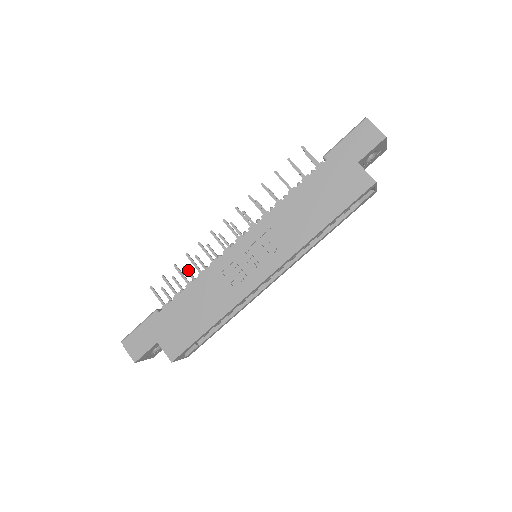
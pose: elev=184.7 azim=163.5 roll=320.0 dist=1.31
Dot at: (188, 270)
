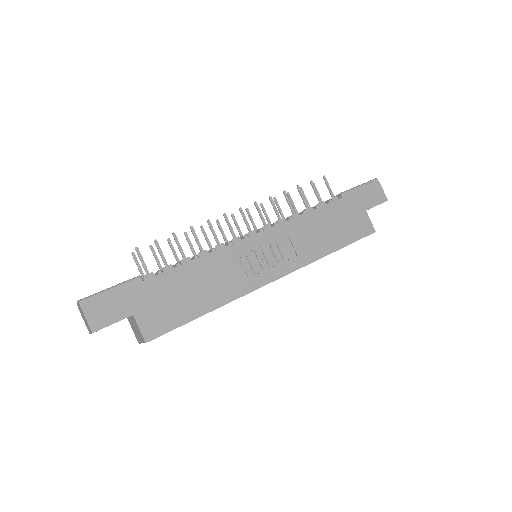
Dot at: occluded
